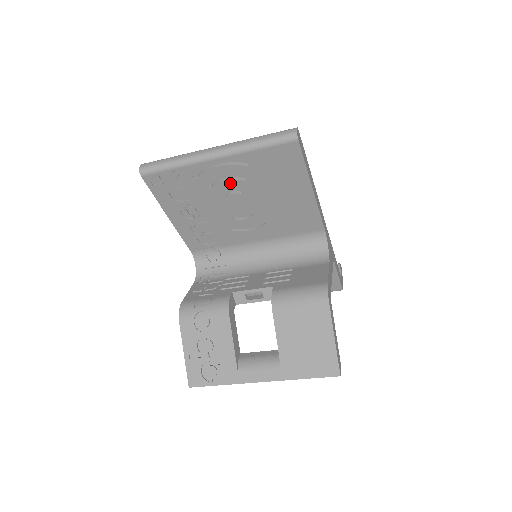
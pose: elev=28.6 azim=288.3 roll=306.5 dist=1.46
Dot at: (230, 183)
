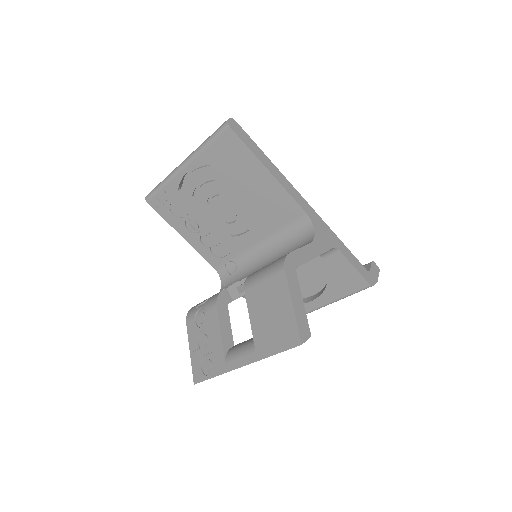
Dot at: (205, 188)
